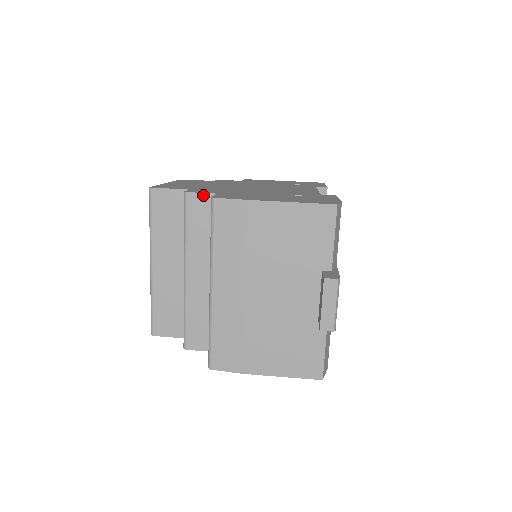
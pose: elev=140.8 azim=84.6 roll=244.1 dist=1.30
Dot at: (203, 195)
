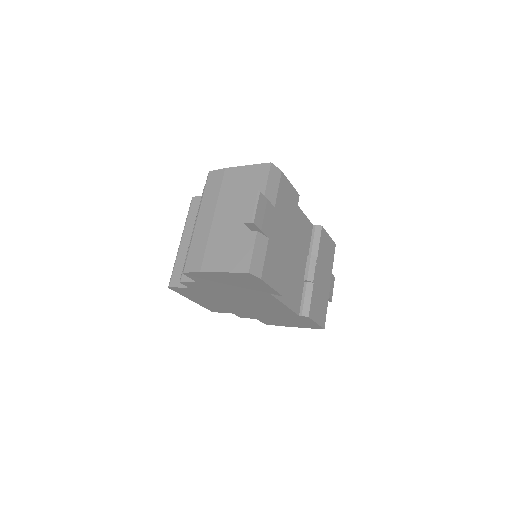
Dot at: occluded
